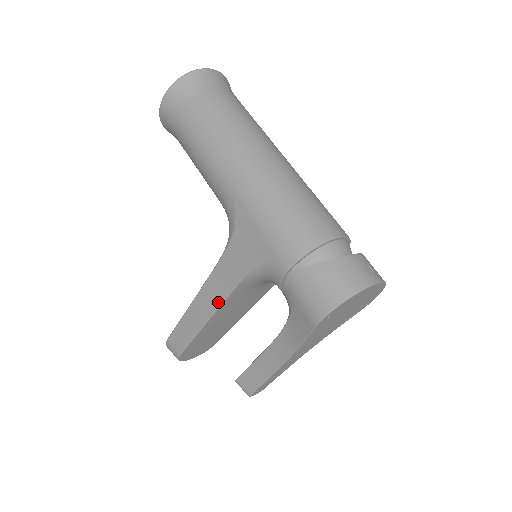
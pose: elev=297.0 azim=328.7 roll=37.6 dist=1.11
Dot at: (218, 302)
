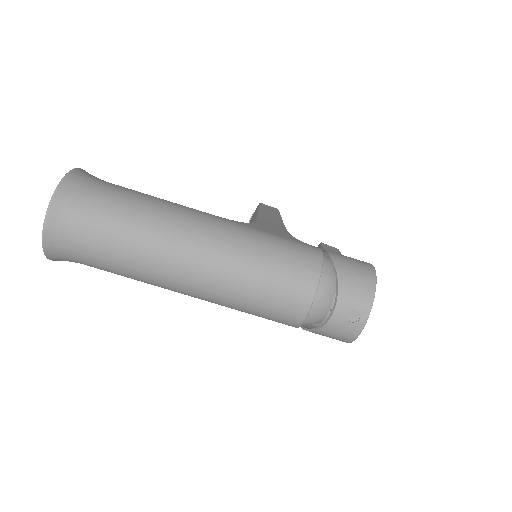
Dot at: occluded
